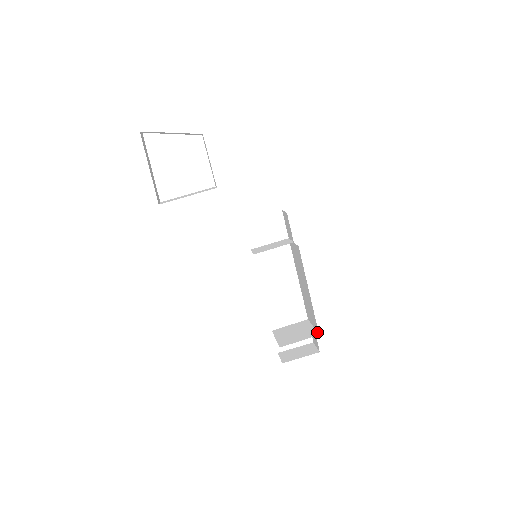
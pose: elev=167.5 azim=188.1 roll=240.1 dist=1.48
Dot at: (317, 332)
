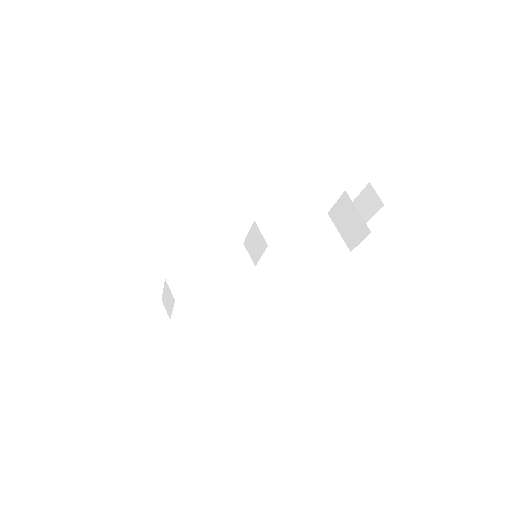
Dot at: (367, 226)
